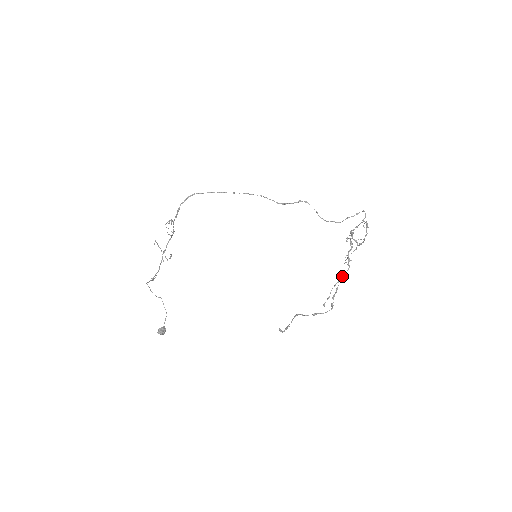
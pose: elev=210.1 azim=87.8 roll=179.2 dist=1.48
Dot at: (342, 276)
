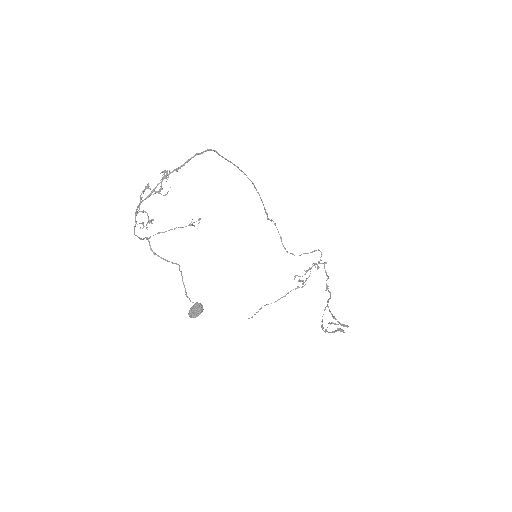
Dot at: (328, 301)
